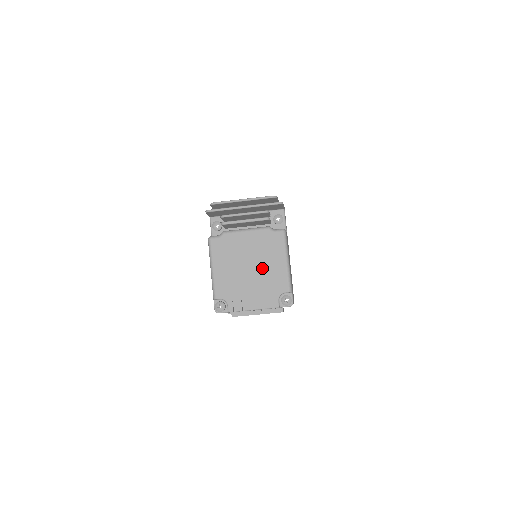
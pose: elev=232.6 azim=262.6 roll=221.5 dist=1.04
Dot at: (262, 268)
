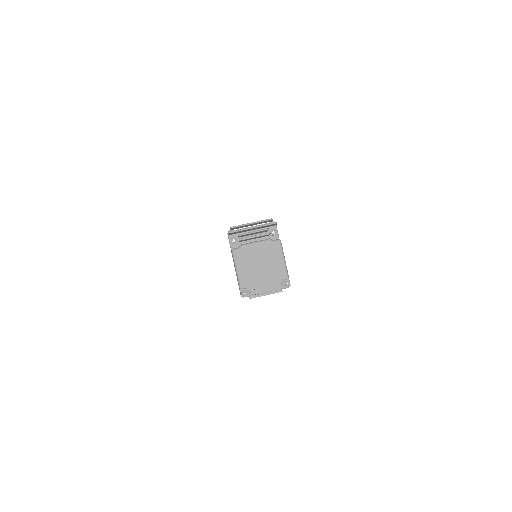
Dot at: (269, 266)
